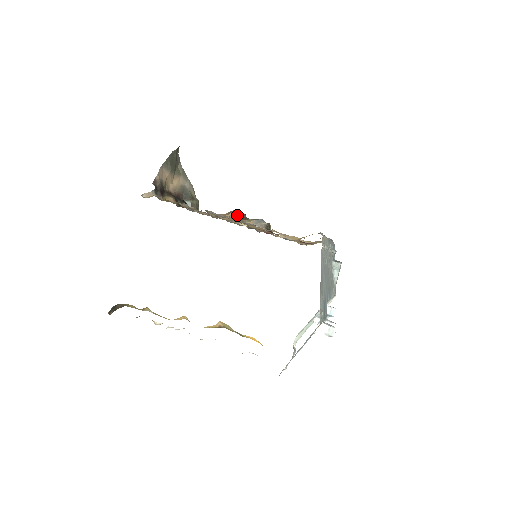
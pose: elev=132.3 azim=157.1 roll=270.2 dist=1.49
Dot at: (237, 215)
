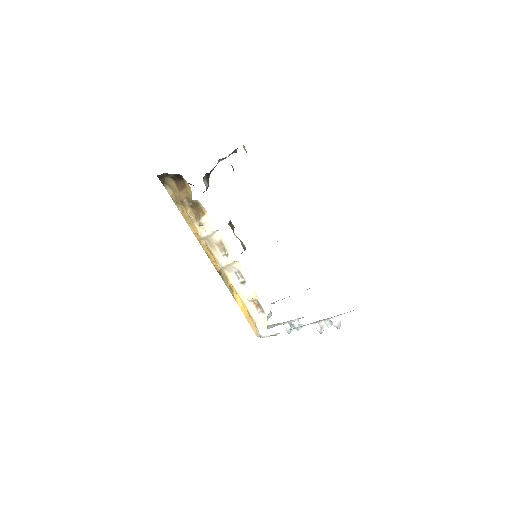
Dot at: (232, 225)
